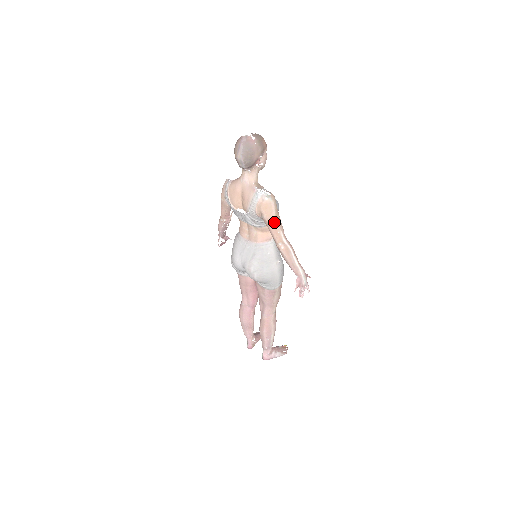
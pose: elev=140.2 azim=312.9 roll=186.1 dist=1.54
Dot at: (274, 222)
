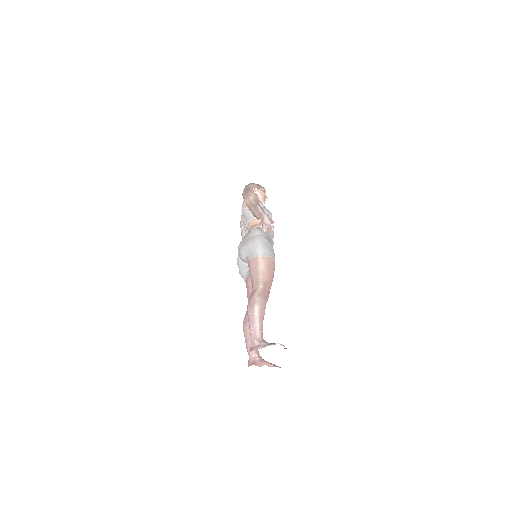
Dot at: (251, 200)
